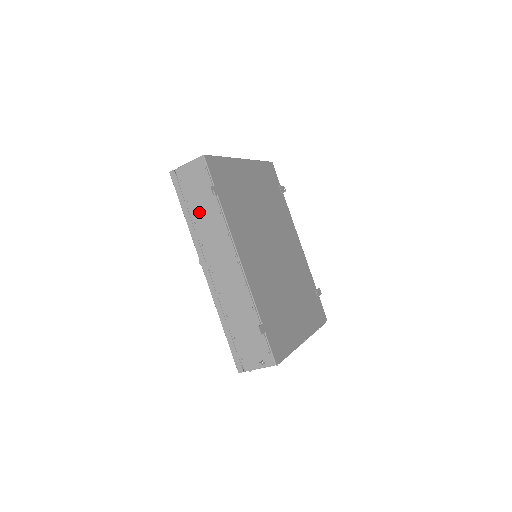
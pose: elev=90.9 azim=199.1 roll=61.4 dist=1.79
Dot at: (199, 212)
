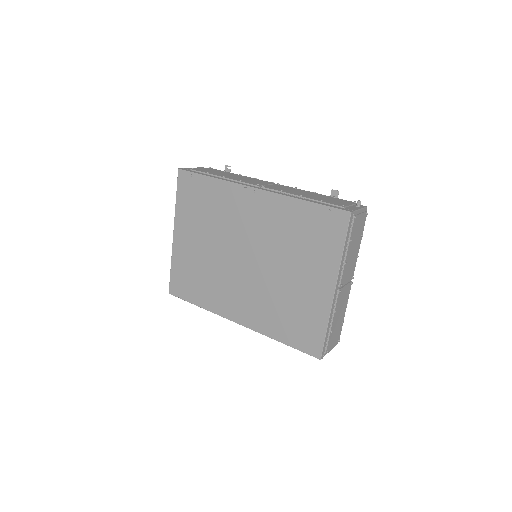
Dot at: (222, 175)
